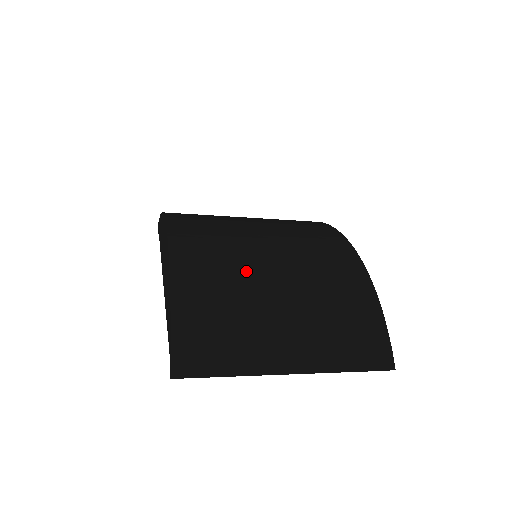
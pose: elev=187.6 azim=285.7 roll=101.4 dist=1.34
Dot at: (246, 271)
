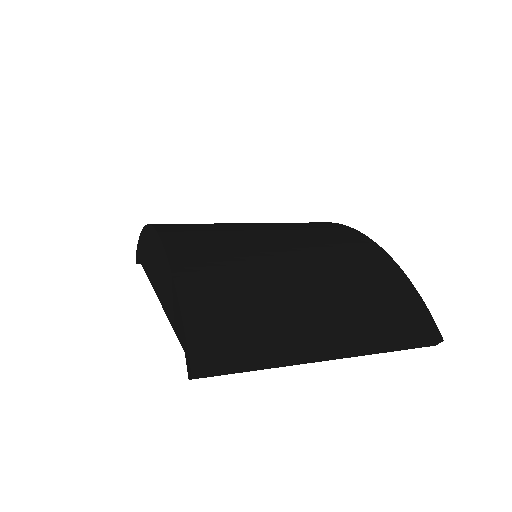
Dot at: (255, 256)
